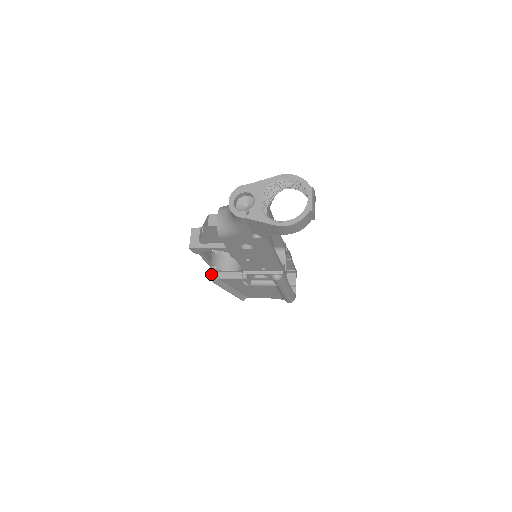
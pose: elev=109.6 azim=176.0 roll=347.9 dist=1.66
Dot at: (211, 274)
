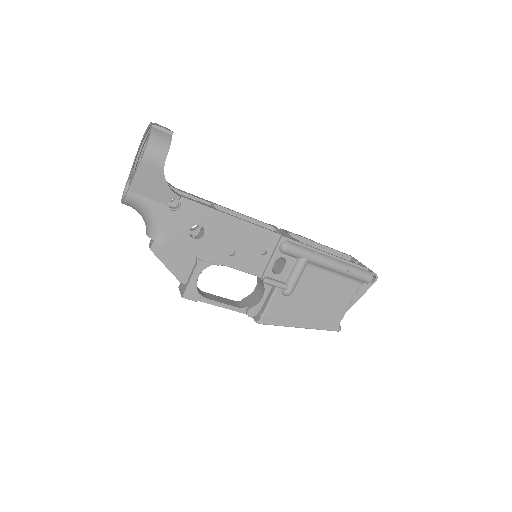
Dot at: occluded
